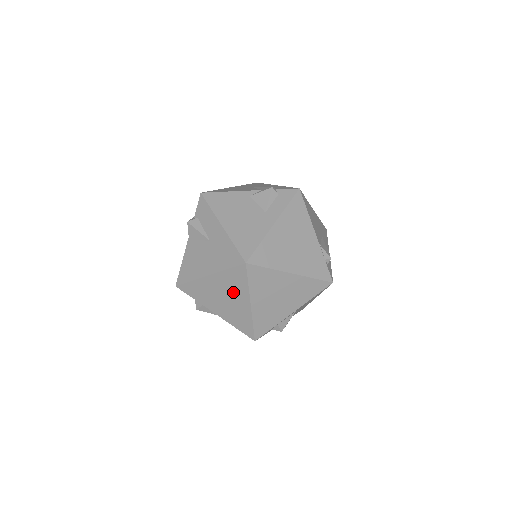
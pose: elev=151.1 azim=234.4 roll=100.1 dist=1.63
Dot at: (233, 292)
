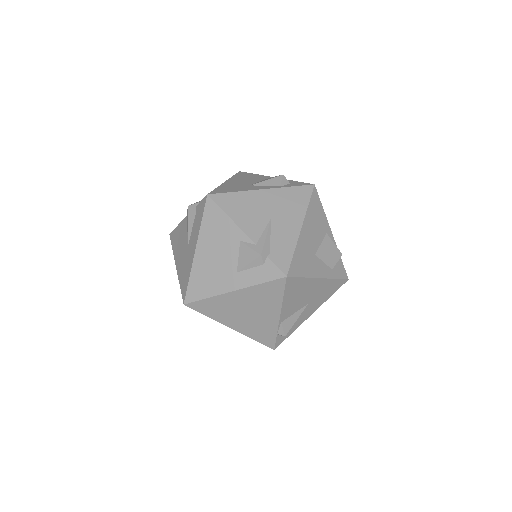
Dot at: occluded
